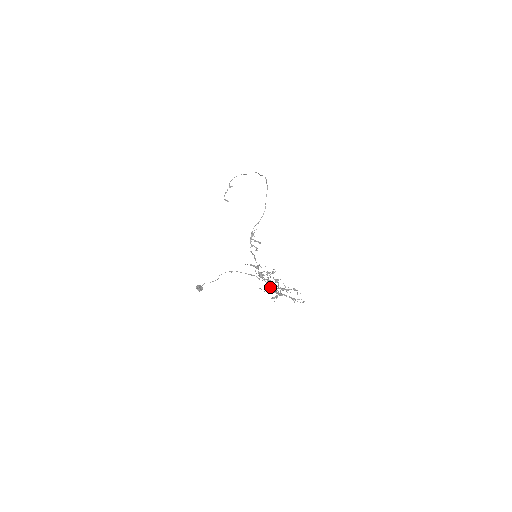
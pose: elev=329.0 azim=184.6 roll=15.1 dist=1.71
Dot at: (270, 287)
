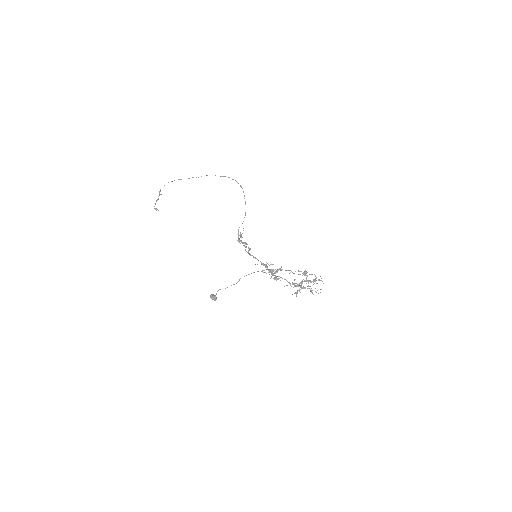
Dot at: (290, 283)
